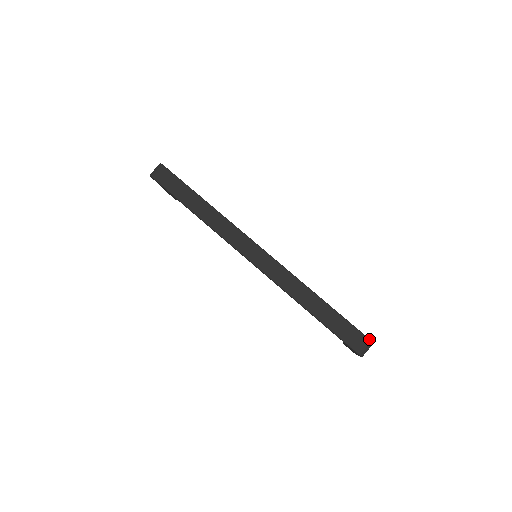
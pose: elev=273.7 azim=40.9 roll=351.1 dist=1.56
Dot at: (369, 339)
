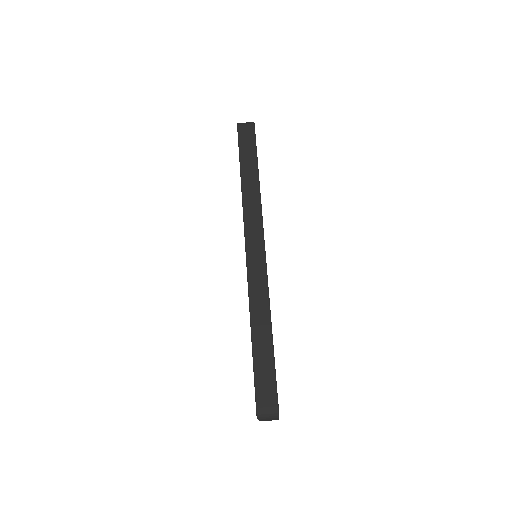
Dot at: (278, 409)
